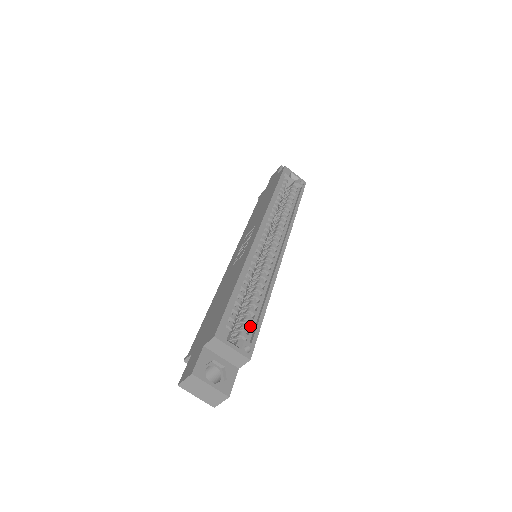
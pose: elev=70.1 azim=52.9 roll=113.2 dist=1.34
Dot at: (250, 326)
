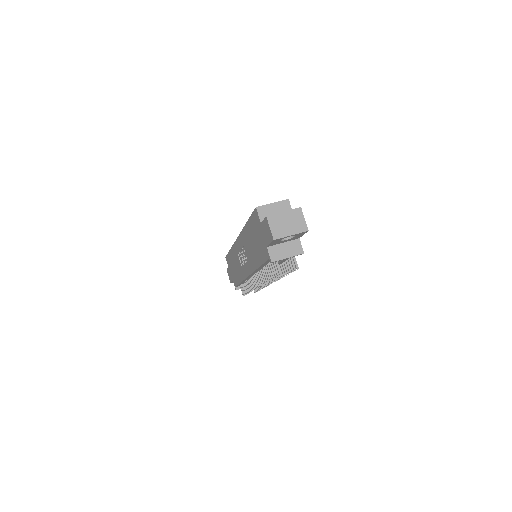
Dot at: occluded
